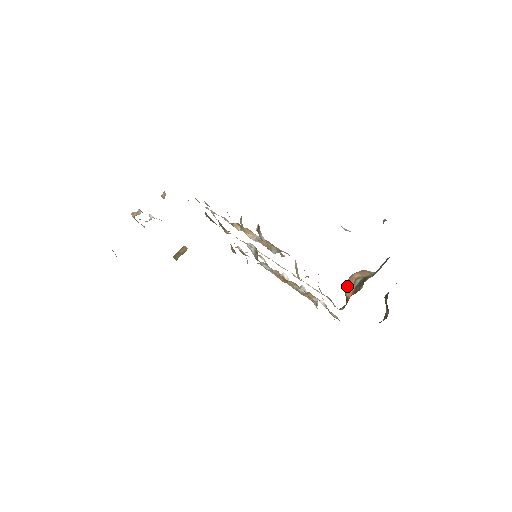
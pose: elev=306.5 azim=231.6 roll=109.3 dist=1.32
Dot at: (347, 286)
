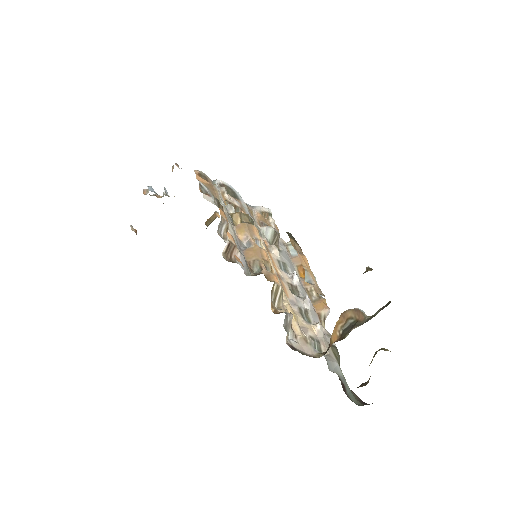
Dot at: (336, 325)
